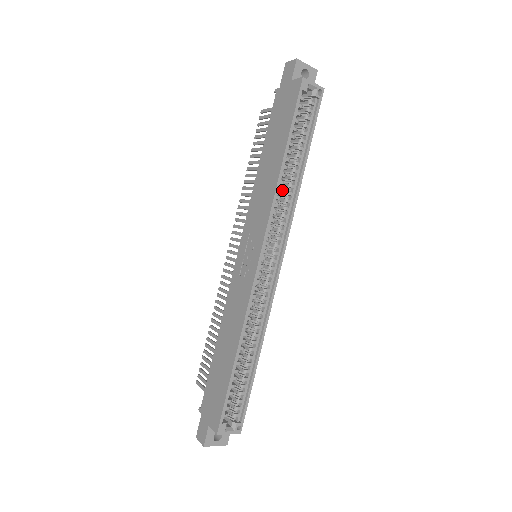
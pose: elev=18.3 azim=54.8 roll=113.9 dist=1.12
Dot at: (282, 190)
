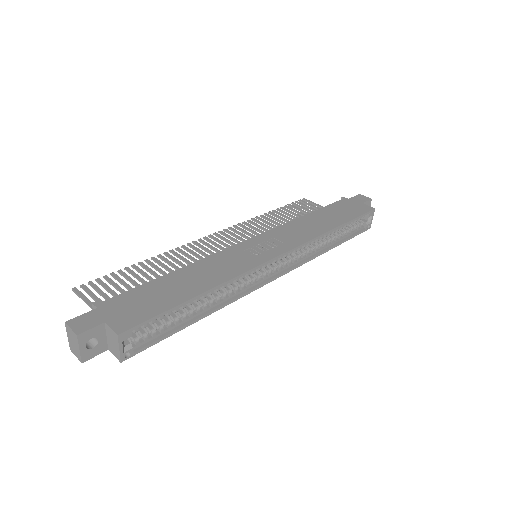
Dot at: occluded
